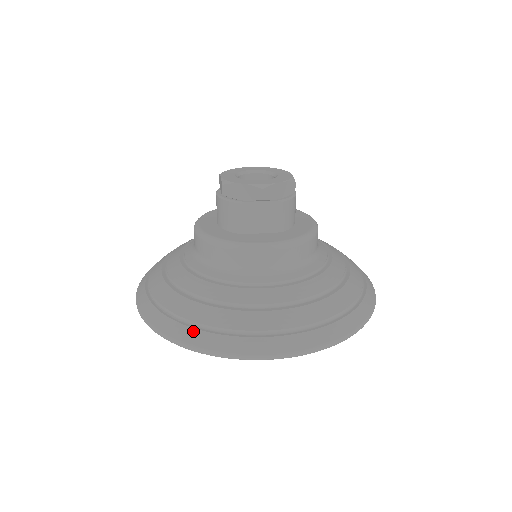
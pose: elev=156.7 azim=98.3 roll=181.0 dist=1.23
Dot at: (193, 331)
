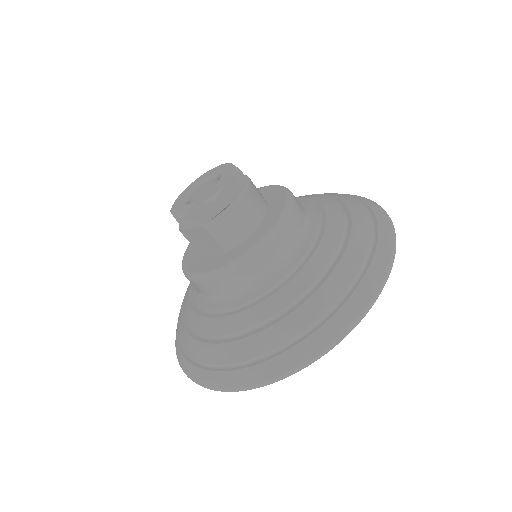
Dot at: (177, 344)
